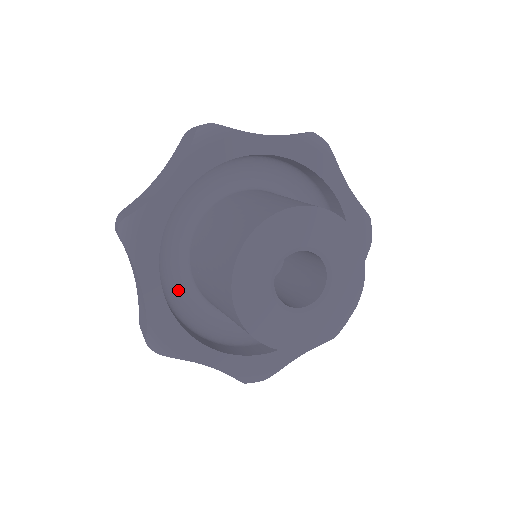
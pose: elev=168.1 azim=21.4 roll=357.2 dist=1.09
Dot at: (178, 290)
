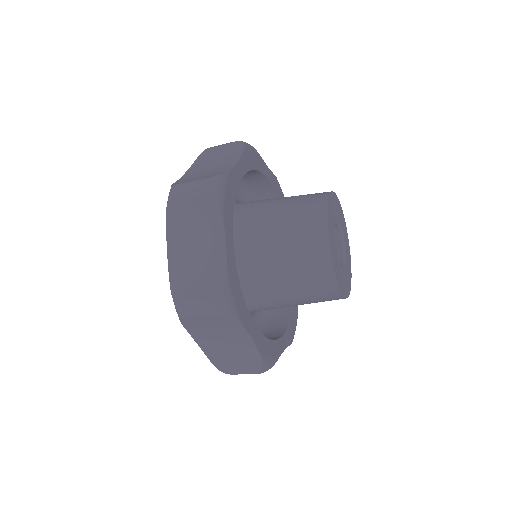
Dot at: occluded
